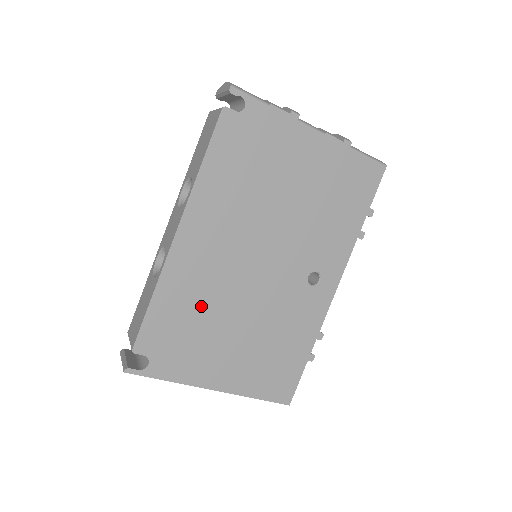
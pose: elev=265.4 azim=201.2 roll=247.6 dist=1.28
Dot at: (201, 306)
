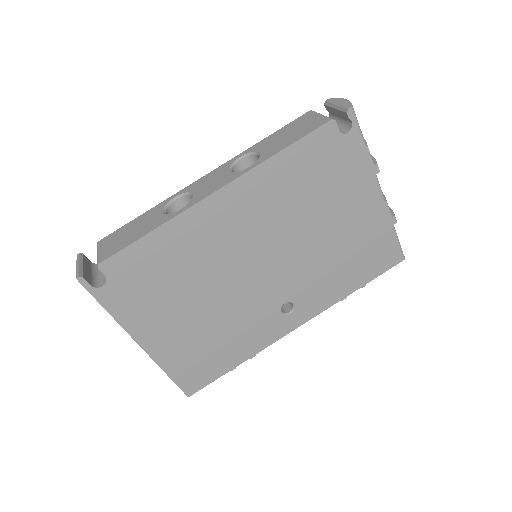
Dot at: (186, 267)
